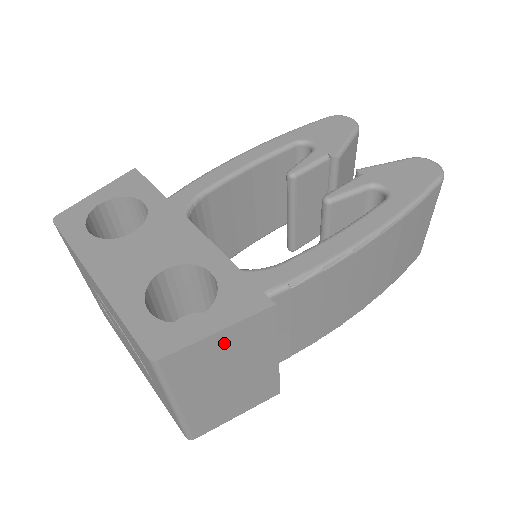
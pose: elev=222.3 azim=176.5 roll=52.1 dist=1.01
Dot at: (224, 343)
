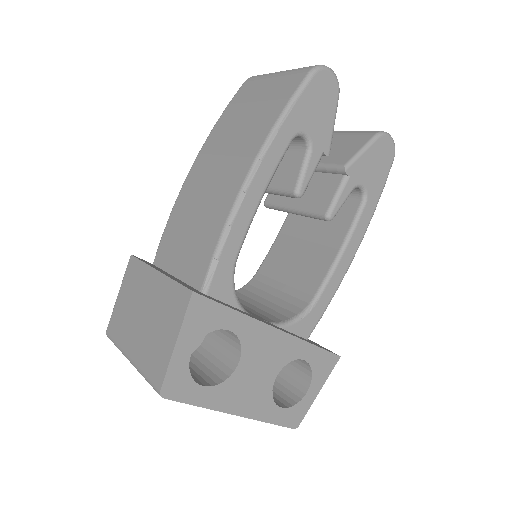
Dot at: occluded
